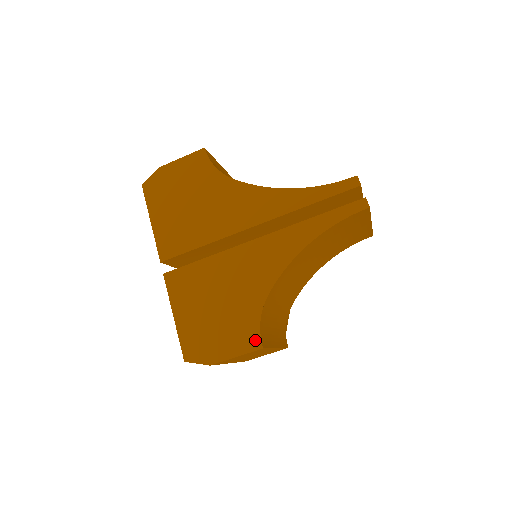
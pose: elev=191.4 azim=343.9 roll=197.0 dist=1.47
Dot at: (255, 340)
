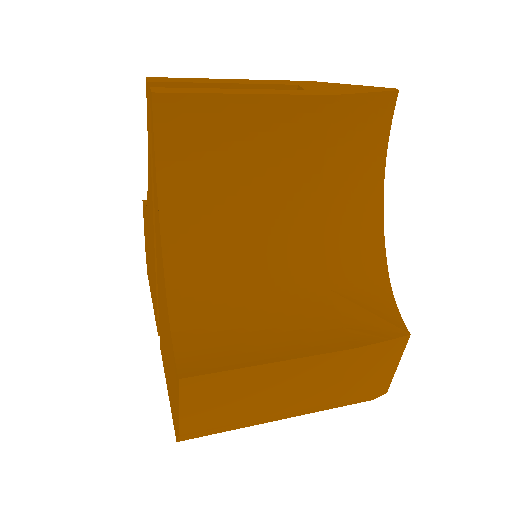
Dot at: (176, 372)
